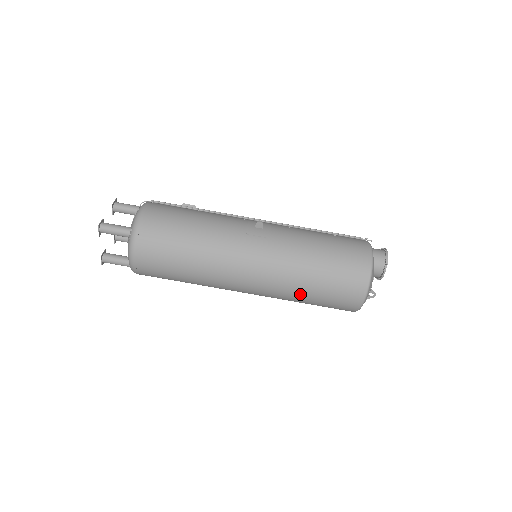
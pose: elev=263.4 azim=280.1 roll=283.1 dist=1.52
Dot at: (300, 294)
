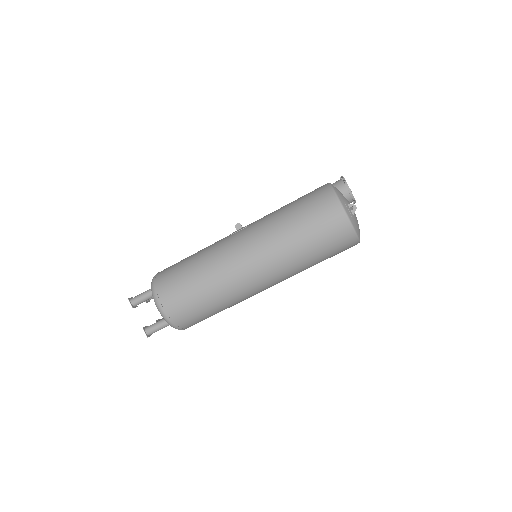
Dot at: (293, 244)
